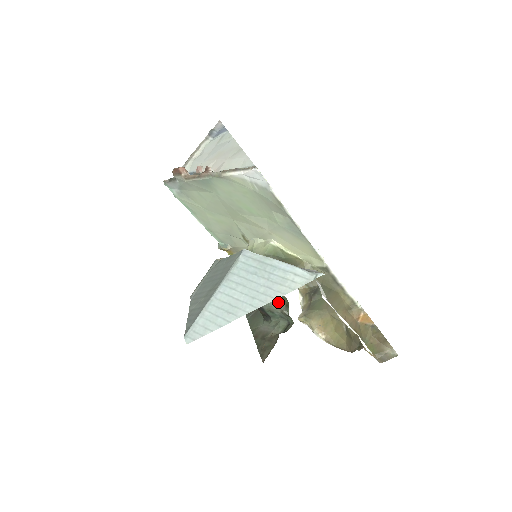
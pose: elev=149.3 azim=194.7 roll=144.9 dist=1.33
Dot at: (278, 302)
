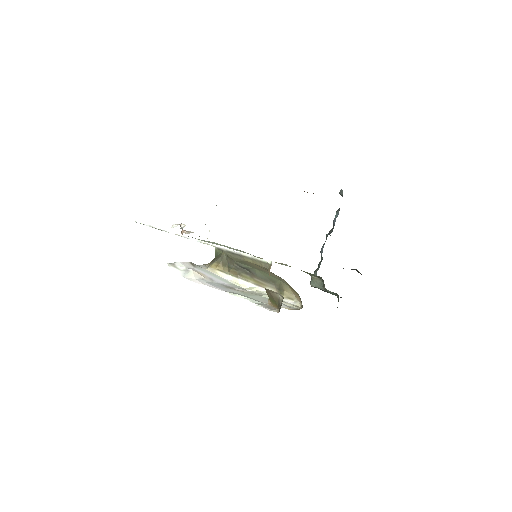
Dot at: (323, 281)
